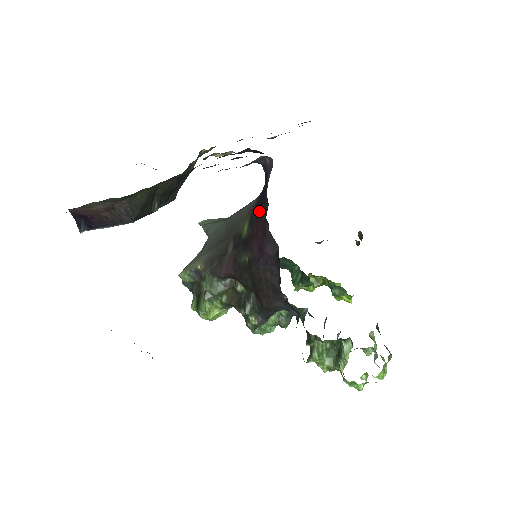
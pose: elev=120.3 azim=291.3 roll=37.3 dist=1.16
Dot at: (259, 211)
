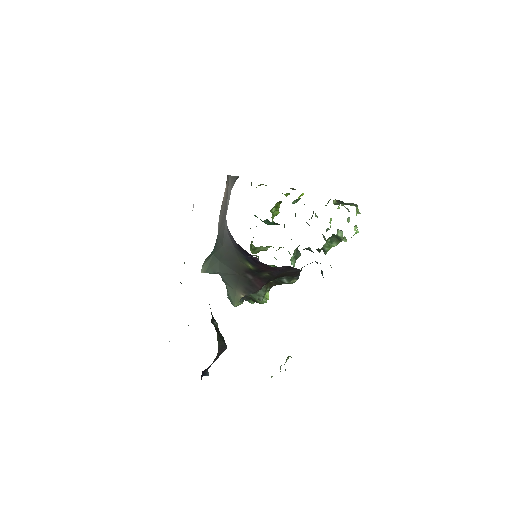
Dot at: (256, 261)
